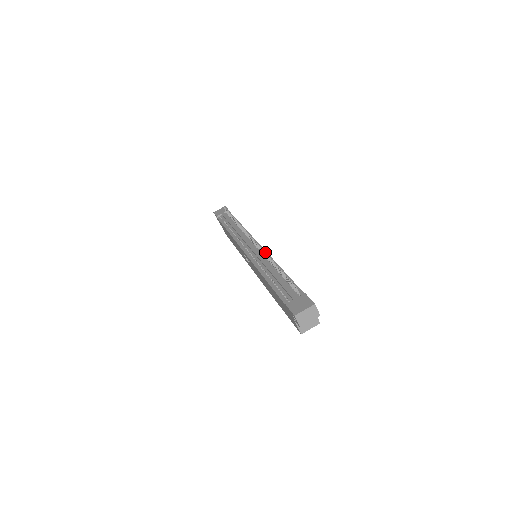
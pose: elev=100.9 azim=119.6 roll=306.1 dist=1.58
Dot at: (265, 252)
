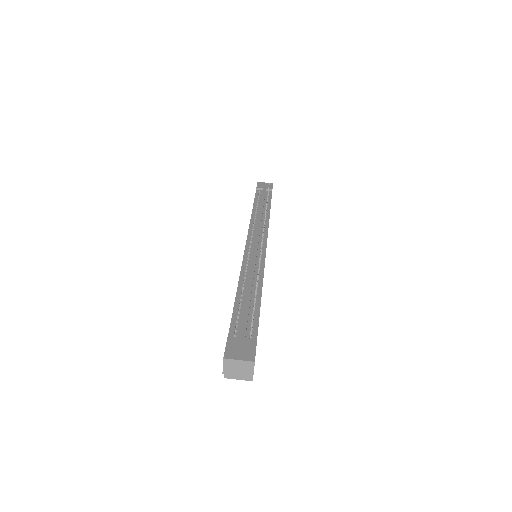
Dot at: occluded
